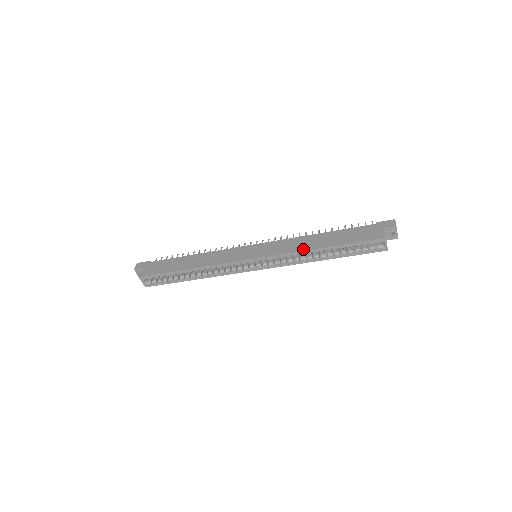
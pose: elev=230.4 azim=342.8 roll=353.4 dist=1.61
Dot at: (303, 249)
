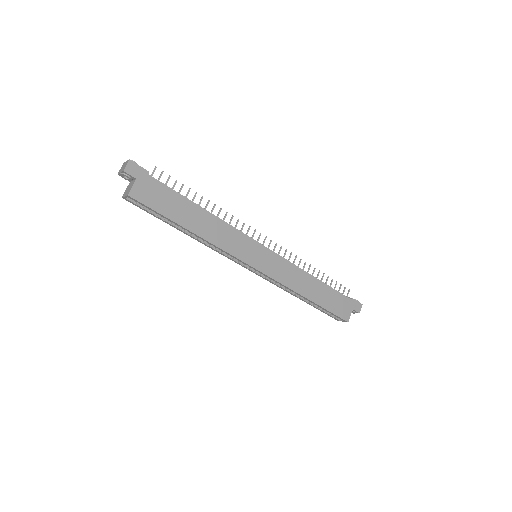
Dot at: (297, 290)
